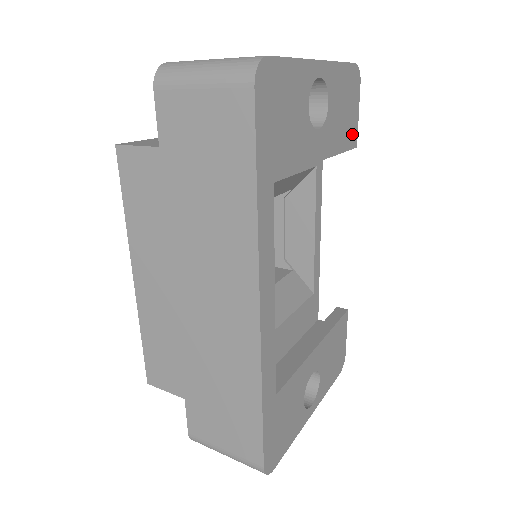
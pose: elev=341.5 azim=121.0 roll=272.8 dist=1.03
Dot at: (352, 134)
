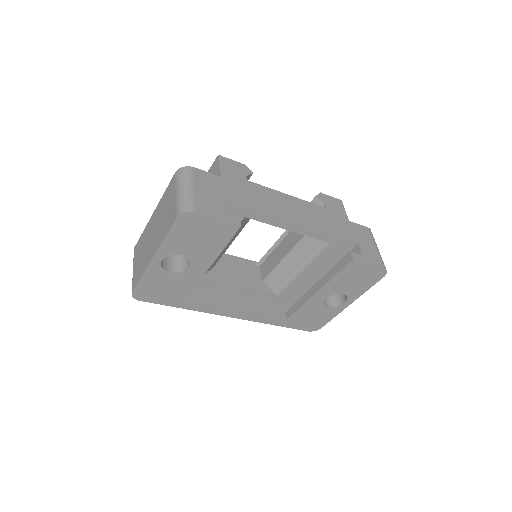
Dot at: (225, 231)
